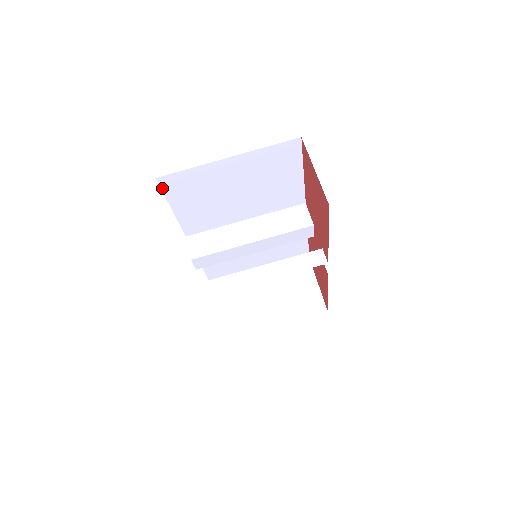
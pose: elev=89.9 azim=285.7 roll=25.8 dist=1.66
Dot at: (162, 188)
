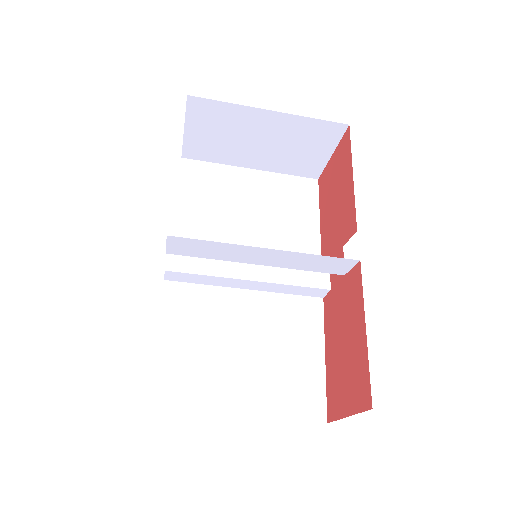
Dot at: occluded
